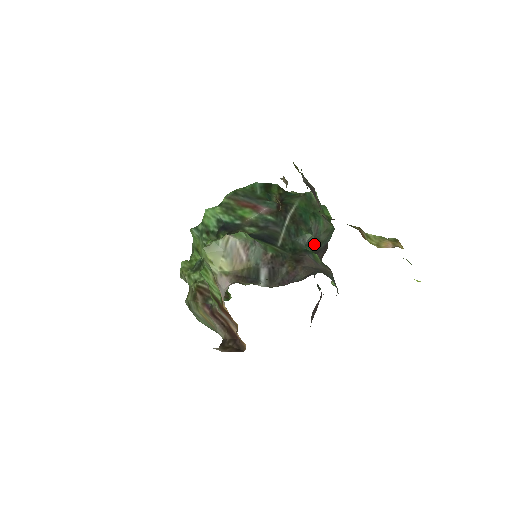
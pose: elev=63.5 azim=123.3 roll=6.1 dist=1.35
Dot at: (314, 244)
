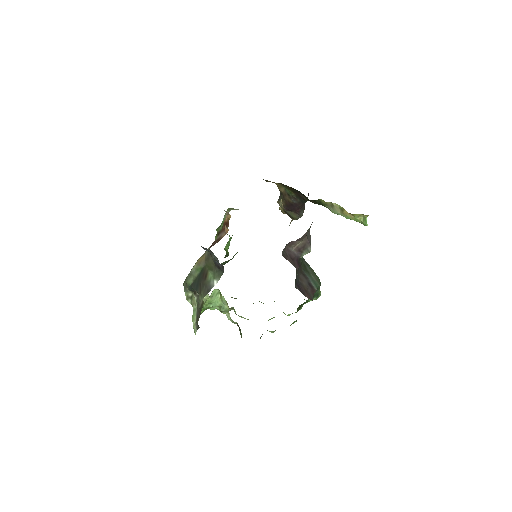
Dot at: (302, 263)
